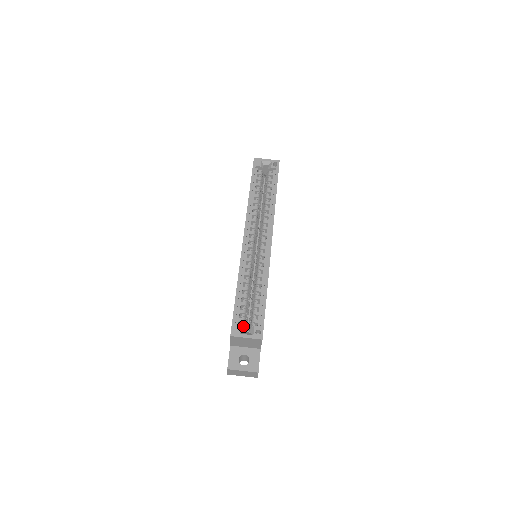
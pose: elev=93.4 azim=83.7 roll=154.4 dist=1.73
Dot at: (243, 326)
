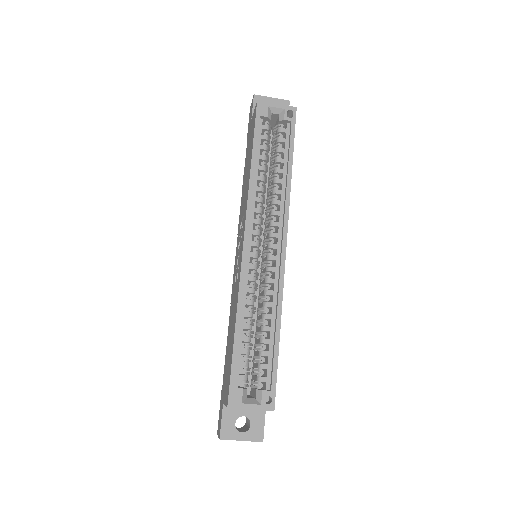
Dot at: (245, 389)
